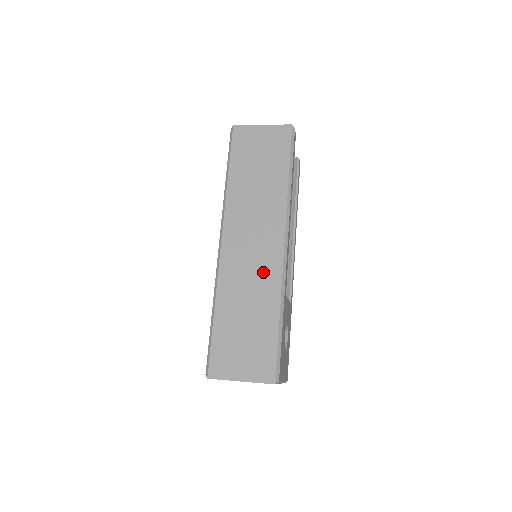
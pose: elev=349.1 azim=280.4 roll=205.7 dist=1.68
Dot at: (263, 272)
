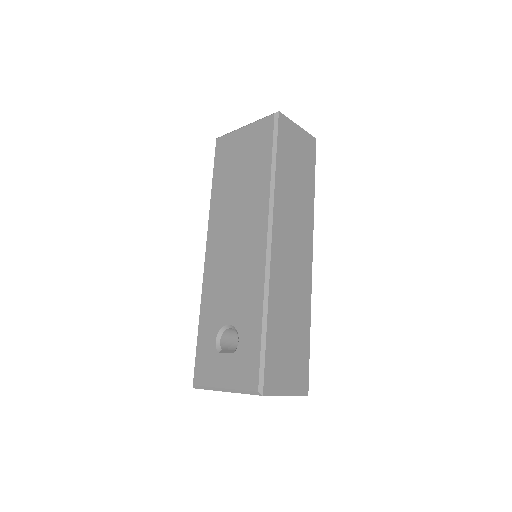
Dot at: (300, 282)
